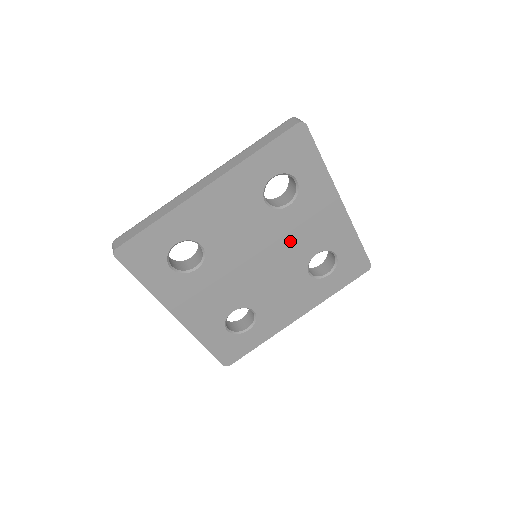
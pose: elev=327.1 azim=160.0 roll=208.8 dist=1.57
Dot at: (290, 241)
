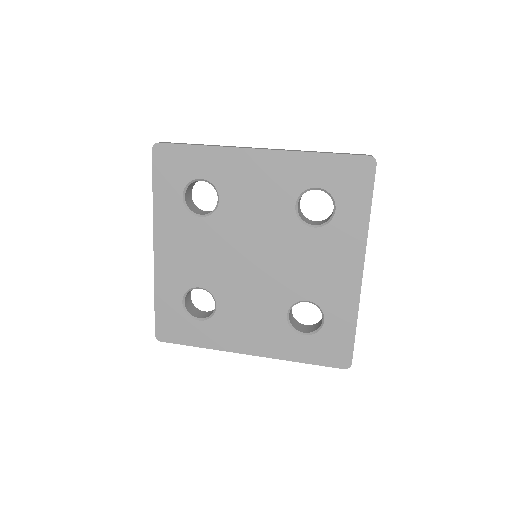
Dot at: (292, 264)
